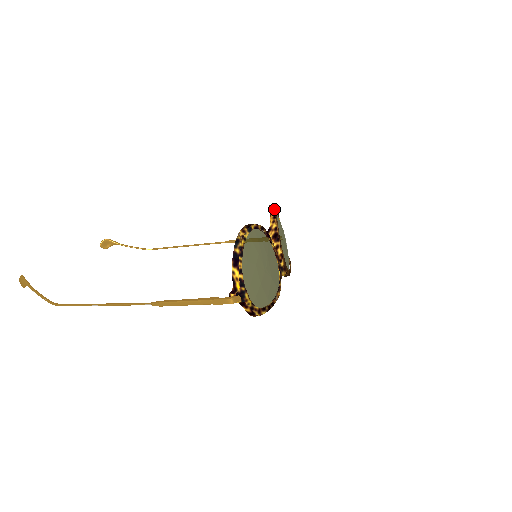
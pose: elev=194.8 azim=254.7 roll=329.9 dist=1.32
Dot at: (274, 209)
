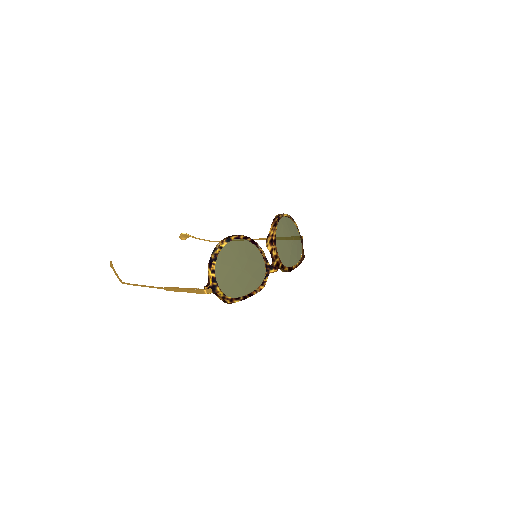
Dot at: (277, 218)
